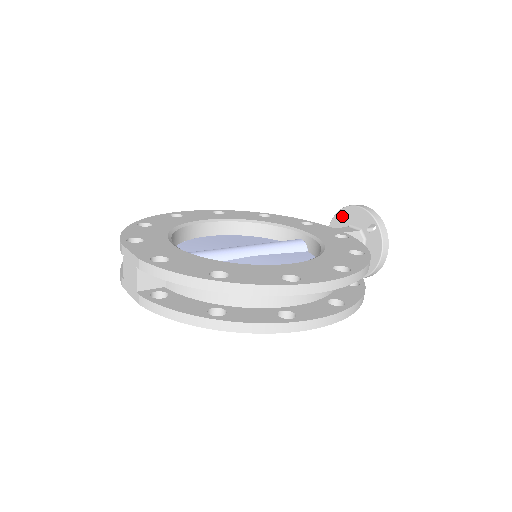
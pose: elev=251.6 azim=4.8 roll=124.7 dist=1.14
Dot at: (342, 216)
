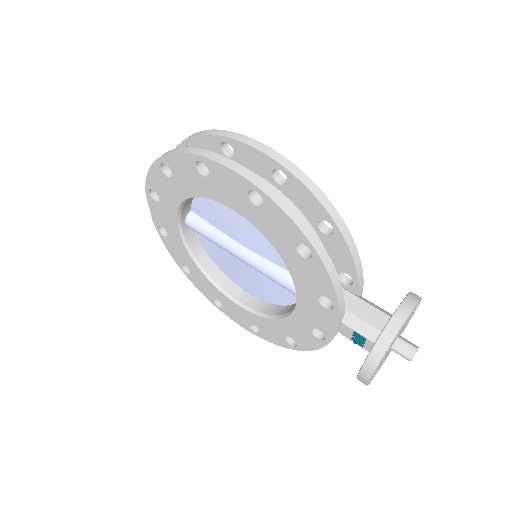
Dot at: occluded
